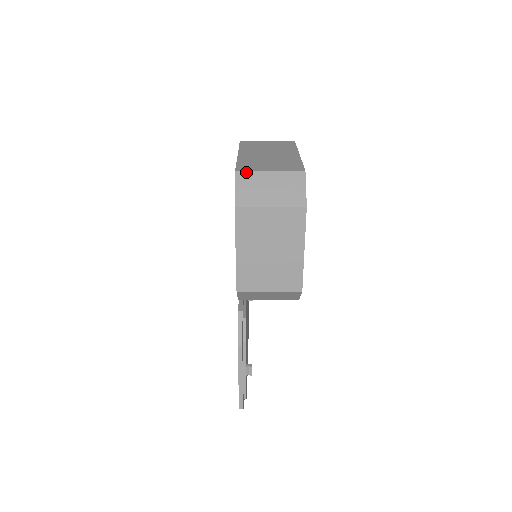
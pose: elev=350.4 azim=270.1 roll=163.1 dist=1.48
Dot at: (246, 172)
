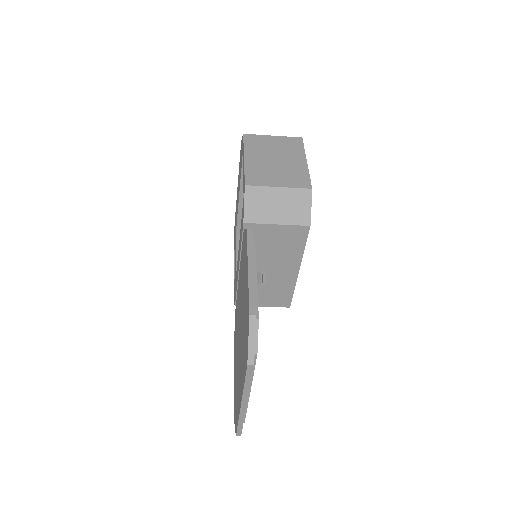
Dot at: occluded
